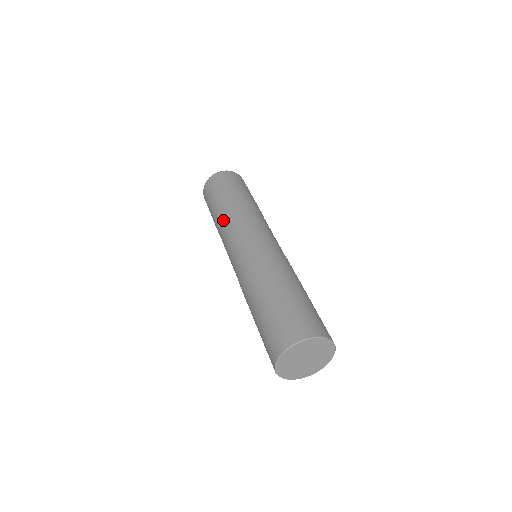
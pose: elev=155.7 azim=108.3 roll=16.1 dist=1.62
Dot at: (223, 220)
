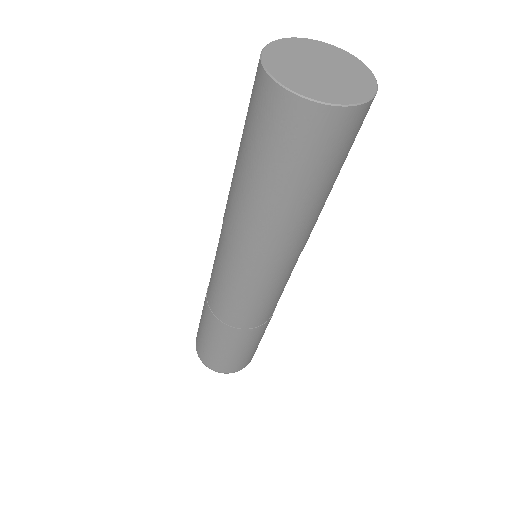
Dot at: occluded
